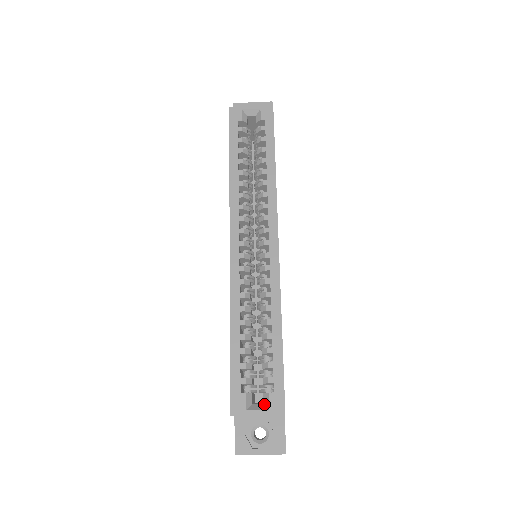
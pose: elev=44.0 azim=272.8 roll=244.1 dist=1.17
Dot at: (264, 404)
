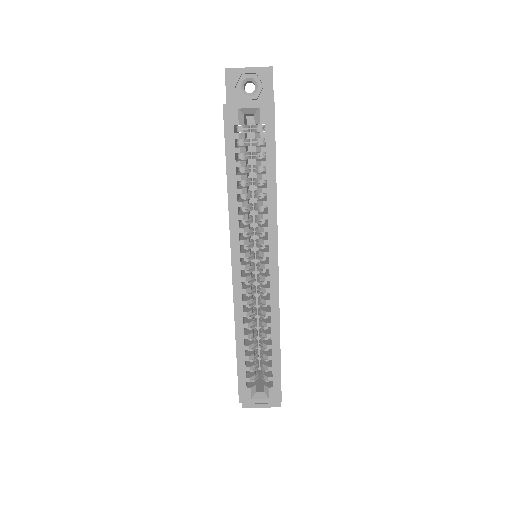
Dot at: (265, 393)
